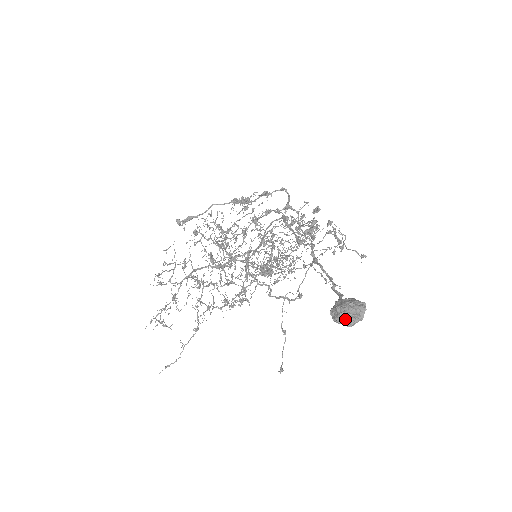
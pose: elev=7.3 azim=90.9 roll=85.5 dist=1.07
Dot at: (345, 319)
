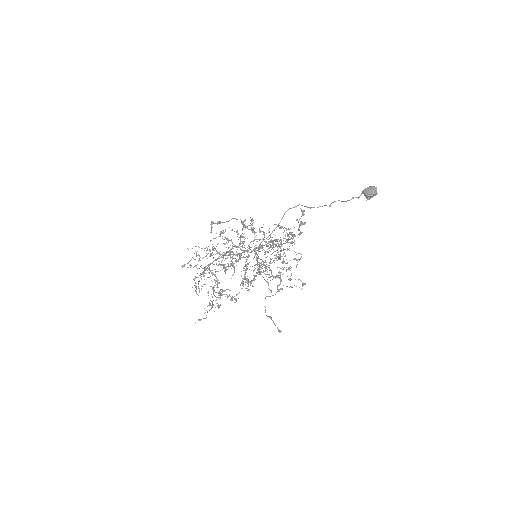
Dot at: (372, 190)
